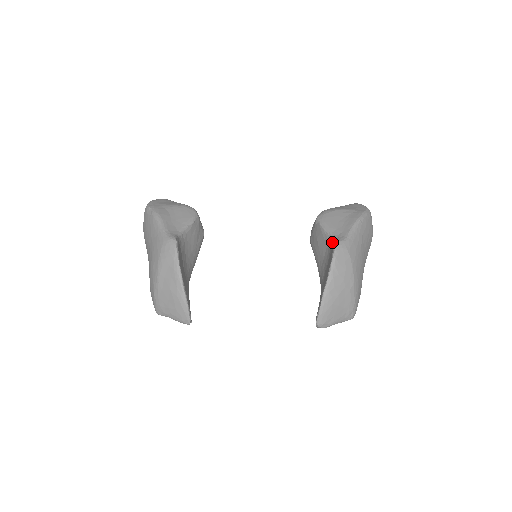
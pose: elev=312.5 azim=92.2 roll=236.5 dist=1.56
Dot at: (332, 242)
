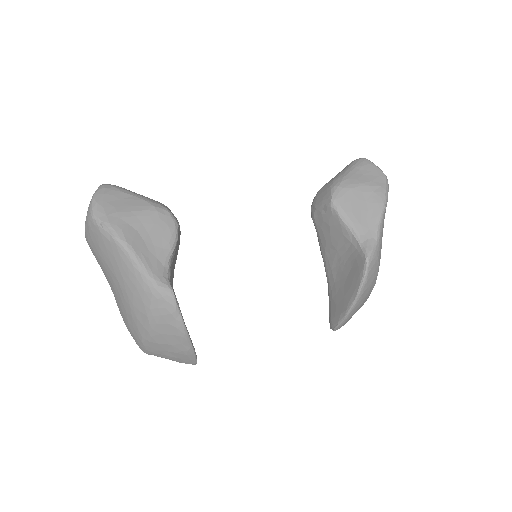
Dot at: (359, 247)
